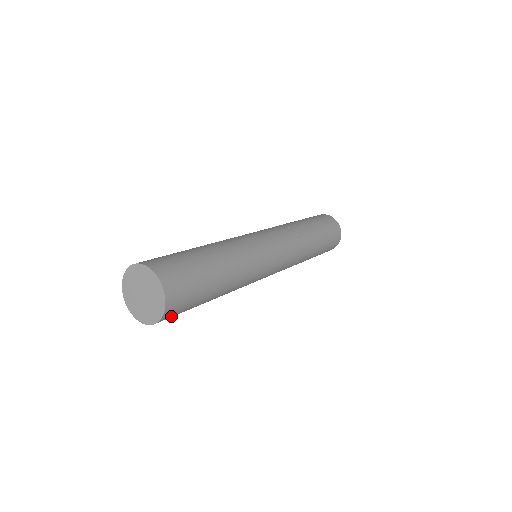
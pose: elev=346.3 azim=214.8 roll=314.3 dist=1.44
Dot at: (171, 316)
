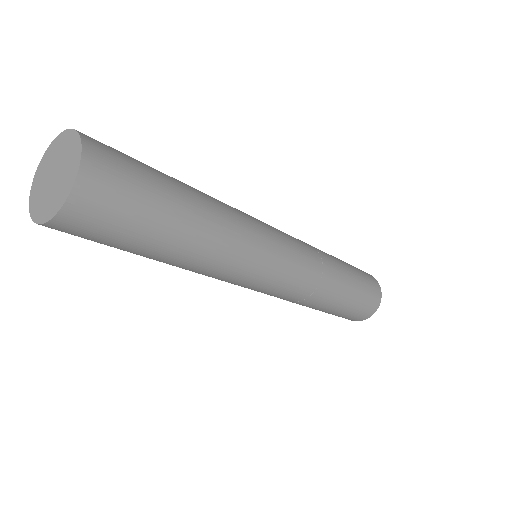
Dot at: (79, 228)
